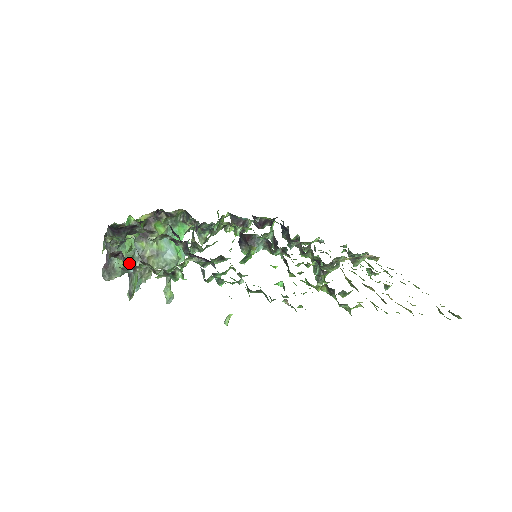
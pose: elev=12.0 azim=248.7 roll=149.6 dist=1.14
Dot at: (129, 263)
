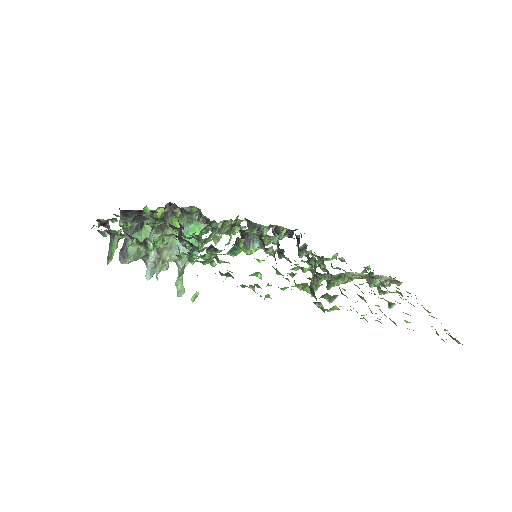
Dot at: (144, 251)
